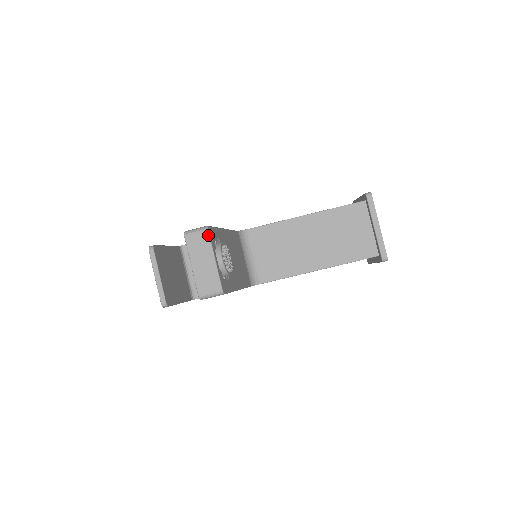
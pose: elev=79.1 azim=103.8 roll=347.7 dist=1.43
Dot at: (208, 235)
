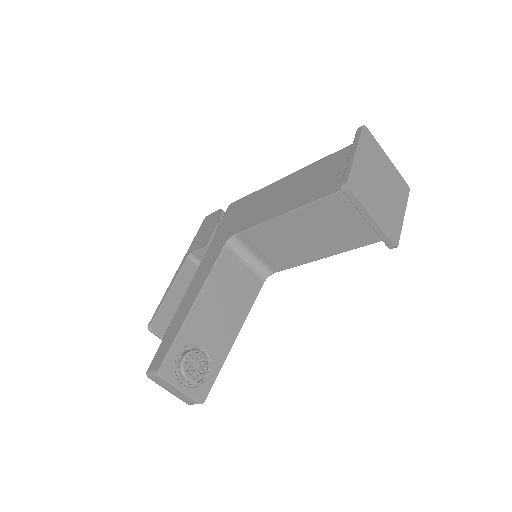
Dot at: (162, 379)
